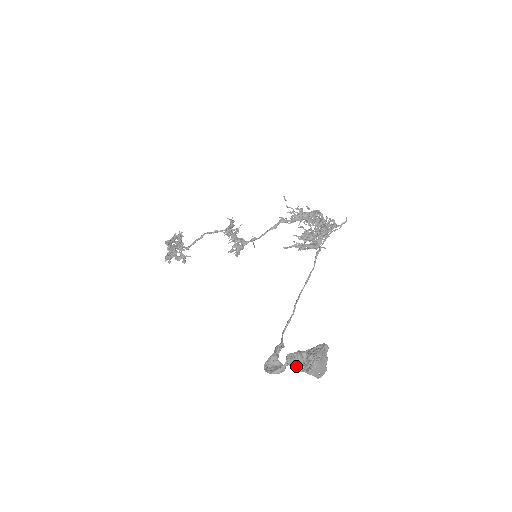
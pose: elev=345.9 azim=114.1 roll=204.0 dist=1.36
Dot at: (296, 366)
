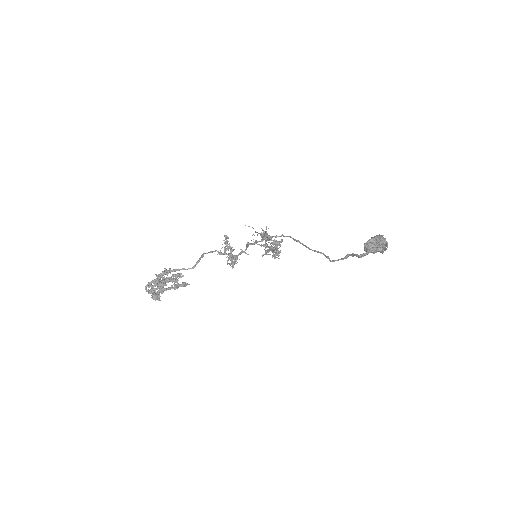
Dot at: (375, 244)
